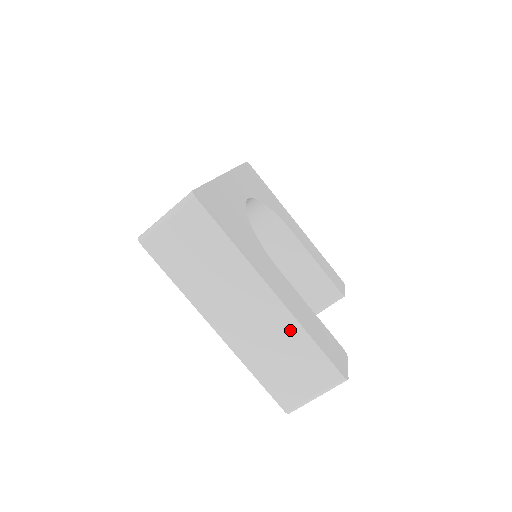
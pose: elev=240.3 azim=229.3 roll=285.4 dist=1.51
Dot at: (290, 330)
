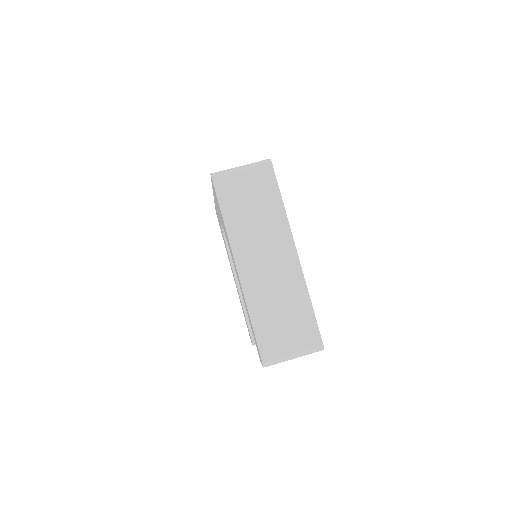
Dot at: (297, 289)
